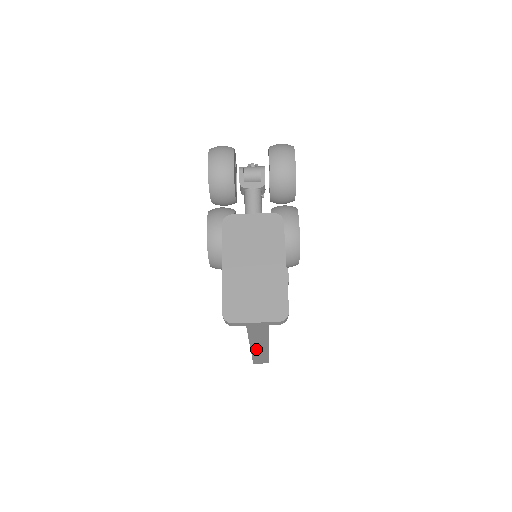
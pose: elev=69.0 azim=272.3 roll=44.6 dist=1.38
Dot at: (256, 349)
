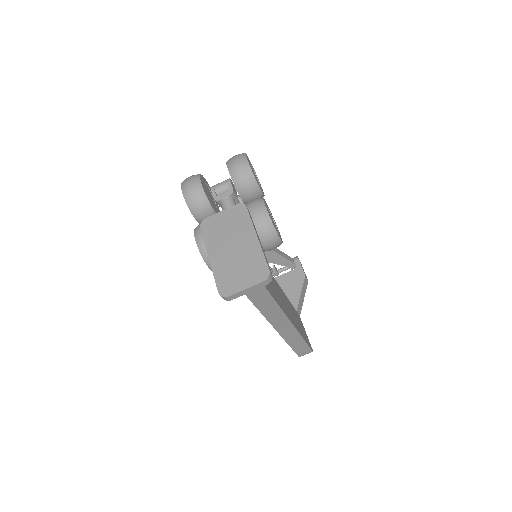
Dot at: (287, 335)
